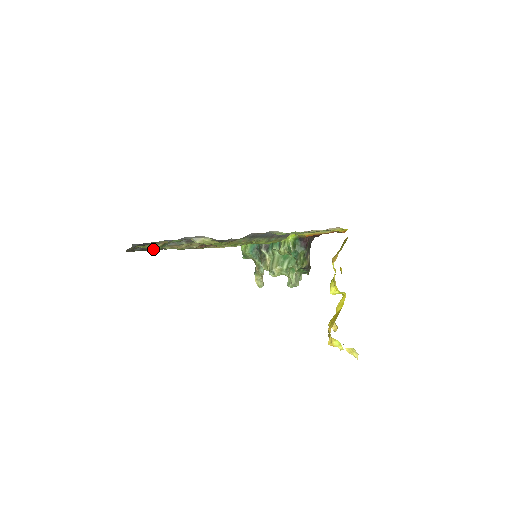
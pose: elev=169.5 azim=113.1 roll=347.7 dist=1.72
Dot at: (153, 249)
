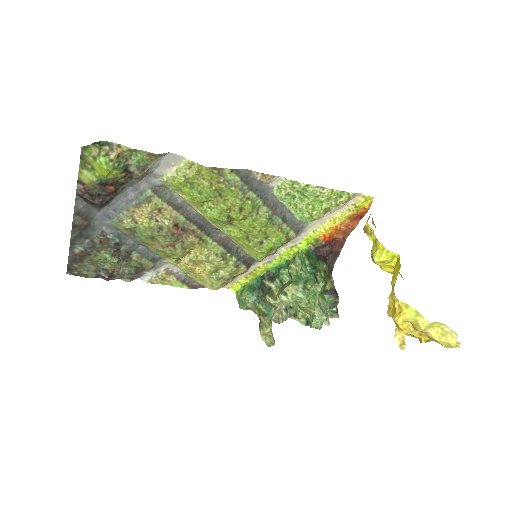
Dot at: (108, 250)
